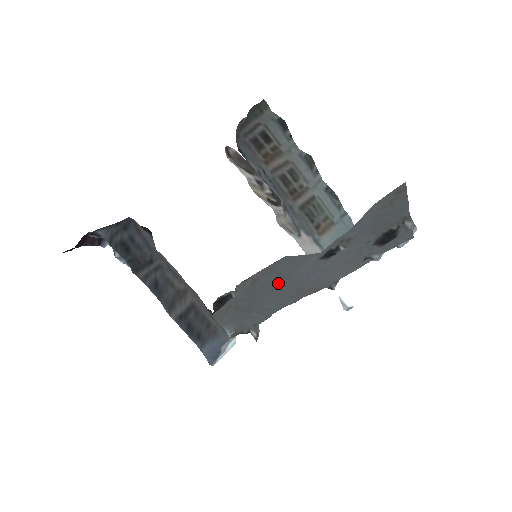
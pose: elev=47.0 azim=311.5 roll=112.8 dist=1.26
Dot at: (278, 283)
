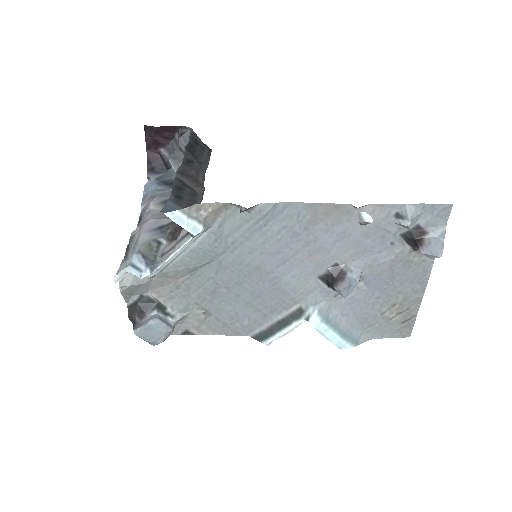
Dot at: (258, 279)
